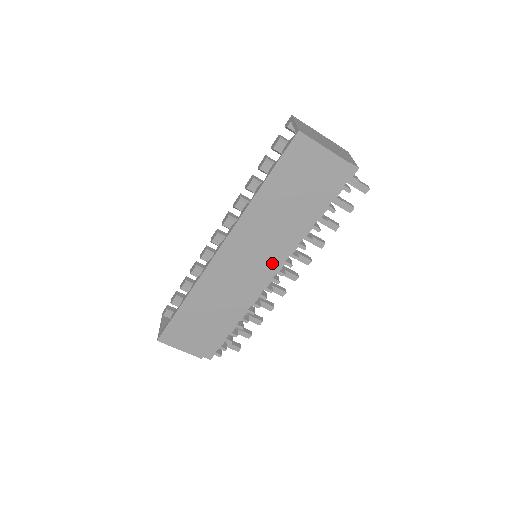
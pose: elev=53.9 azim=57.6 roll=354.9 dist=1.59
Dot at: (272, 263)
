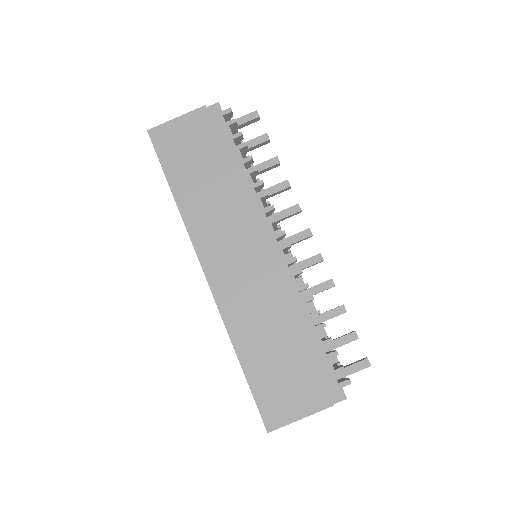
Dot at: (257, 233)
